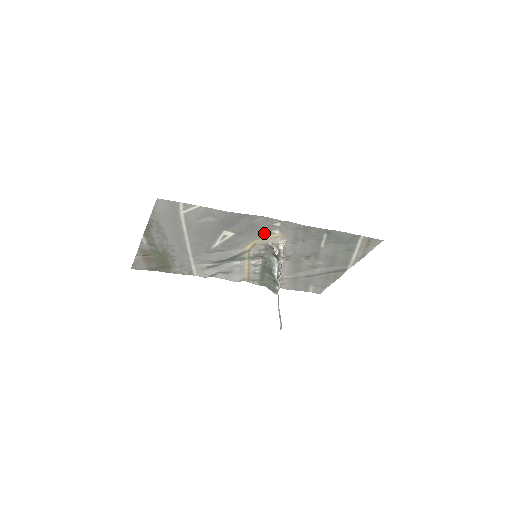
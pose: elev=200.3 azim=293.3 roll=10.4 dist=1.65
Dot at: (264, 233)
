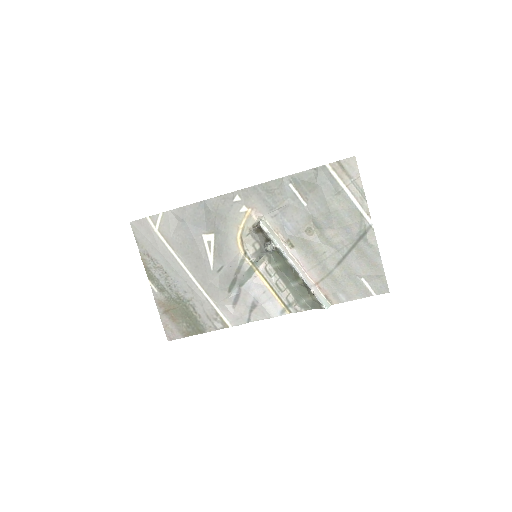
Dot at: (236, 217)
